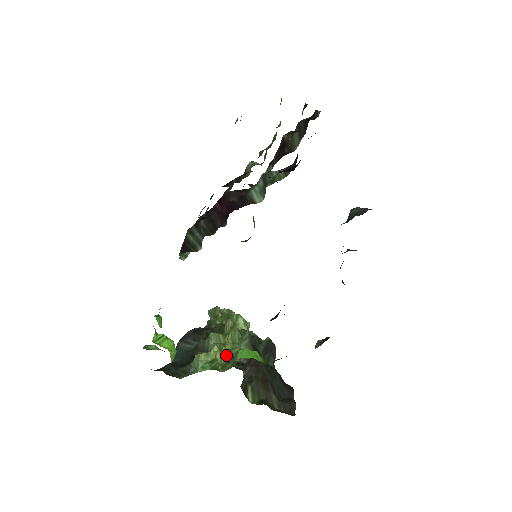
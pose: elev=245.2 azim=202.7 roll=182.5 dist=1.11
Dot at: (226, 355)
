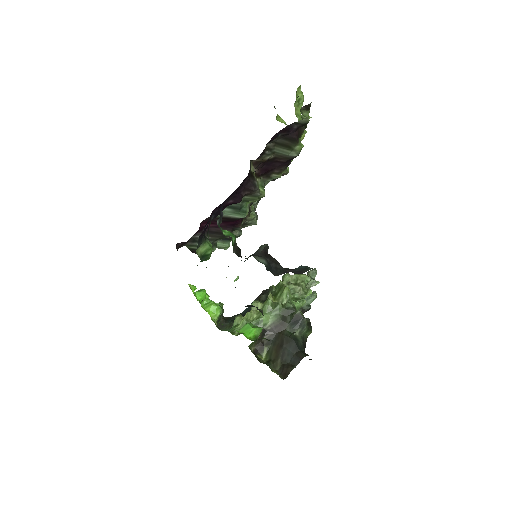
Dot at: (249, 322)
